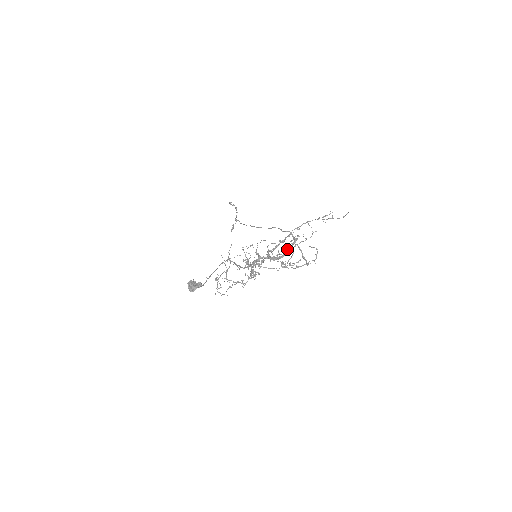
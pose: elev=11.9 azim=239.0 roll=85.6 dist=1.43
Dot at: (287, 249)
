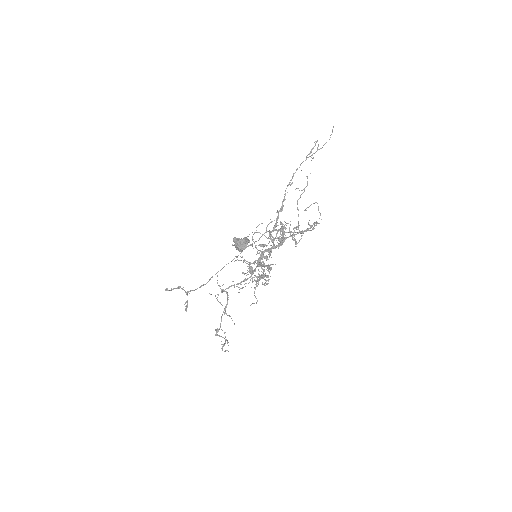
Dot at: occluded
